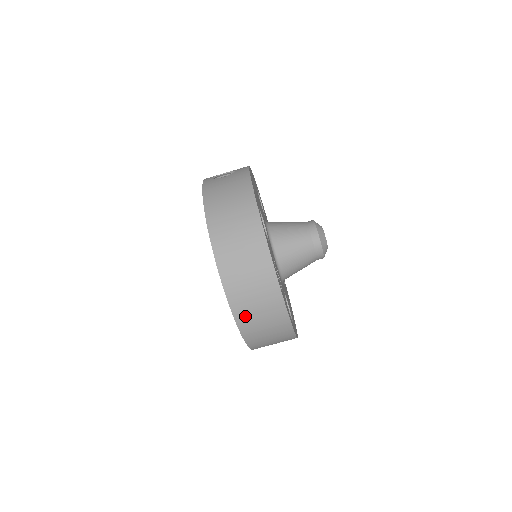
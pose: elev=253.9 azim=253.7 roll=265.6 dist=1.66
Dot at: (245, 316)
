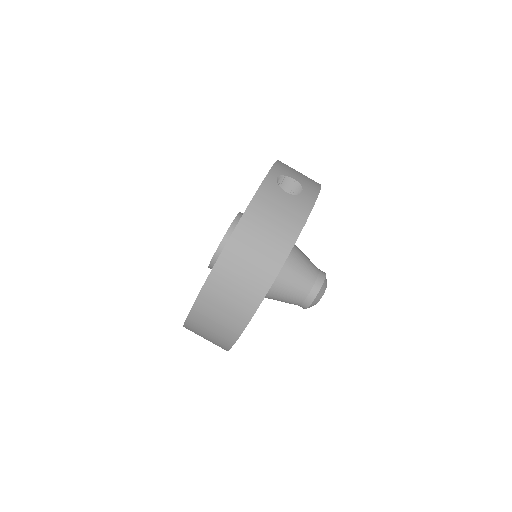
Dot at: (197, 323)
